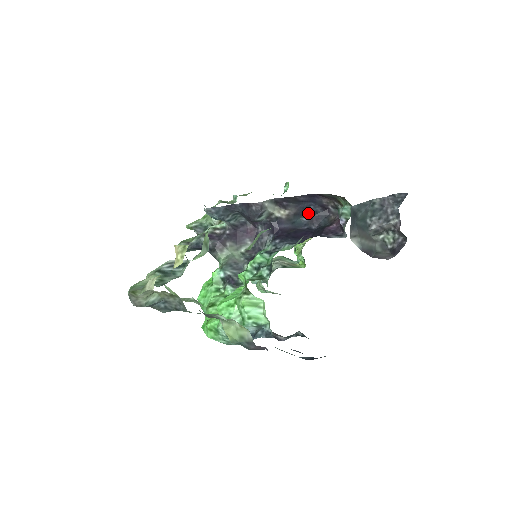
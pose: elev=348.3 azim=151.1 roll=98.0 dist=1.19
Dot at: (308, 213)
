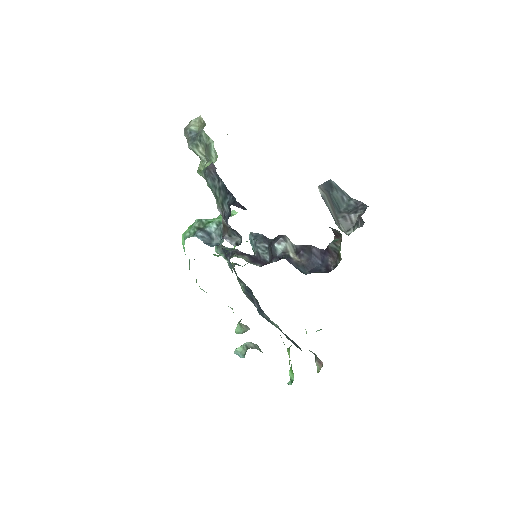
Dot at: (314, 270)
